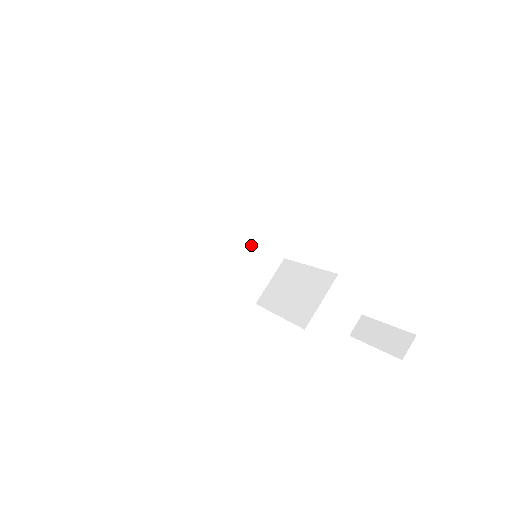
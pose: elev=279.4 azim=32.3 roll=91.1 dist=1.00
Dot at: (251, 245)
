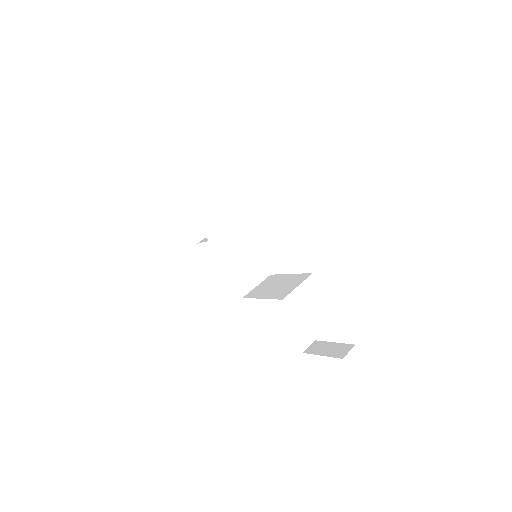
Dot at: (252, 254)
